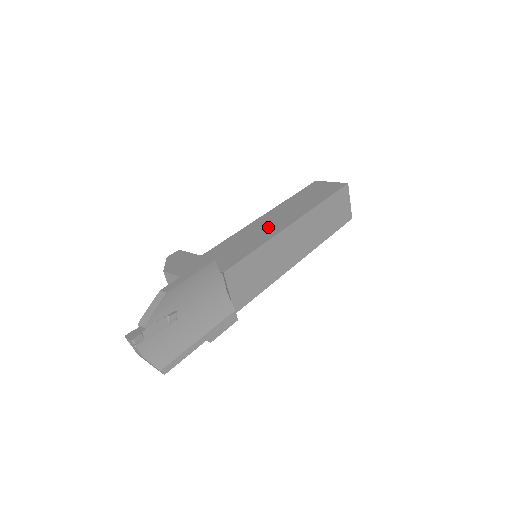
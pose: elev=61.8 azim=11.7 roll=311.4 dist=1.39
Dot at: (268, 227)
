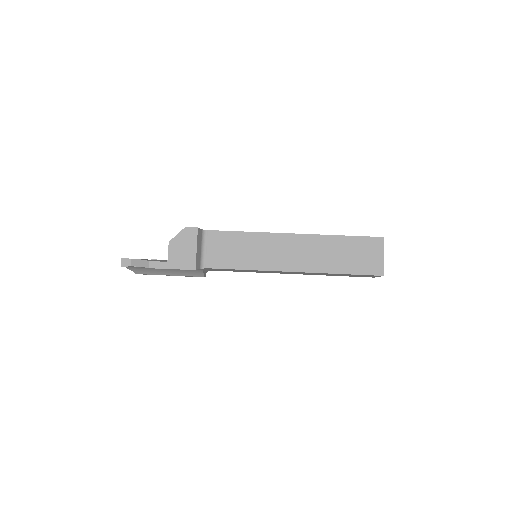
Dot at: (277, 255)
